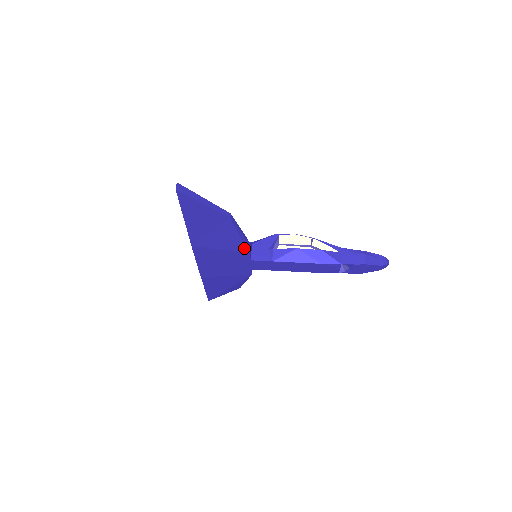
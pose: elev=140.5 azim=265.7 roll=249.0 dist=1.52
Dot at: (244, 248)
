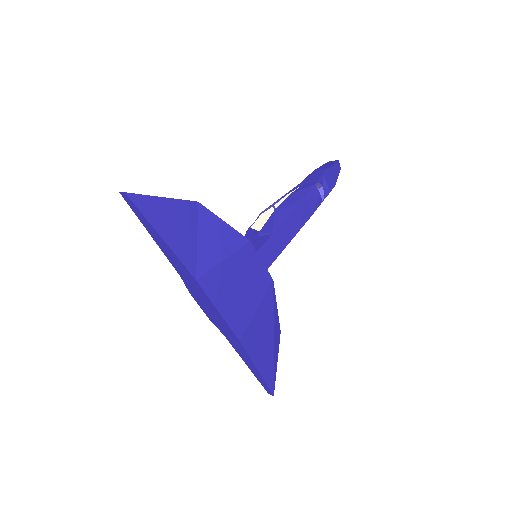
Dot at: (239, 237)
